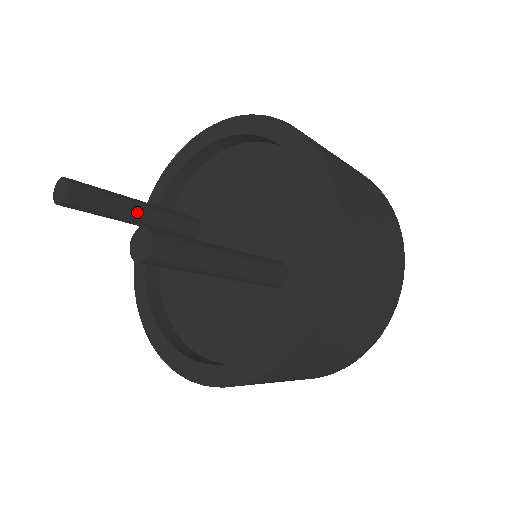
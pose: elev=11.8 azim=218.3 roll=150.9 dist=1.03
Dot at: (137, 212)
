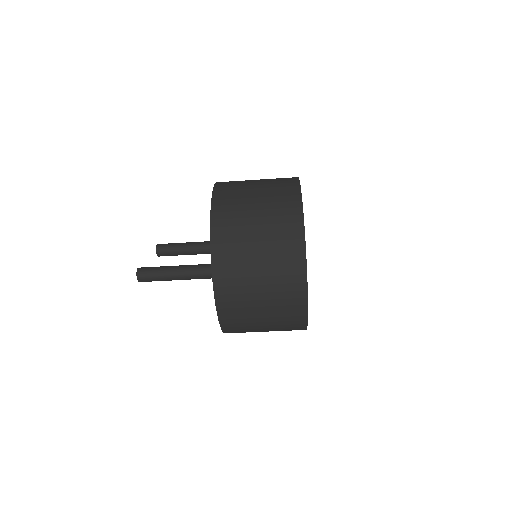
Dot at: (192, 249)
